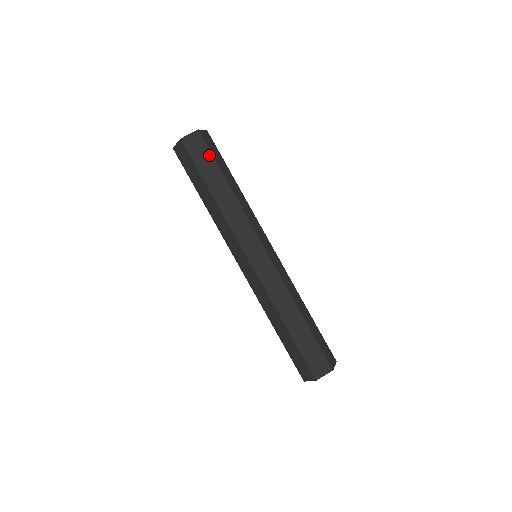
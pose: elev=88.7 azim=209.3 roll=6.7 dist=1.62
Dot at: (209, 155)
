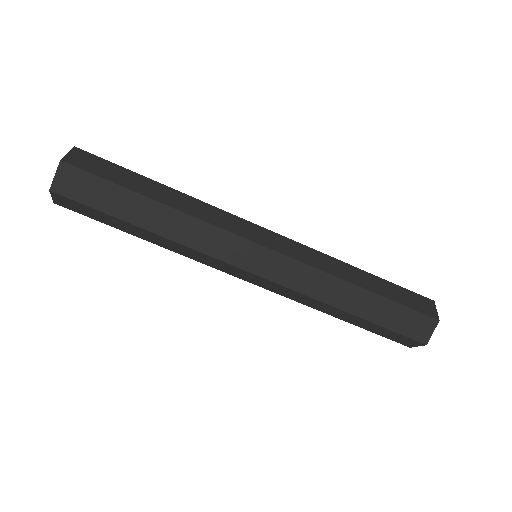
Dot at: (101, 183)
